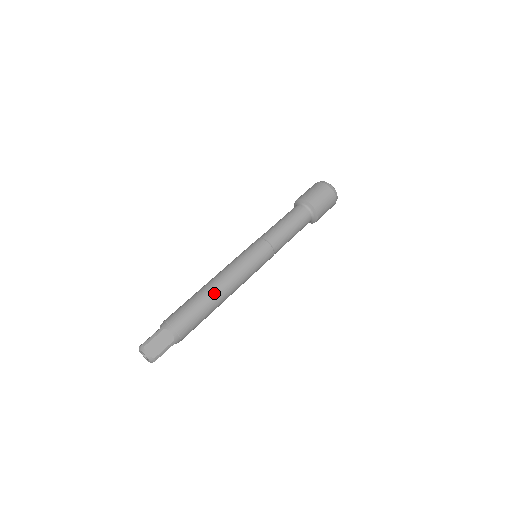
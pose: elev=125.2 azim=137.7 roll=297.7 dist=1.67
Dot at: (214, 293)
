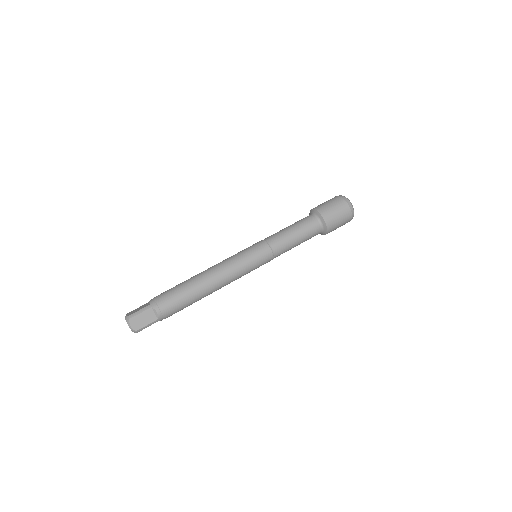
Dot at: (205, 285)
